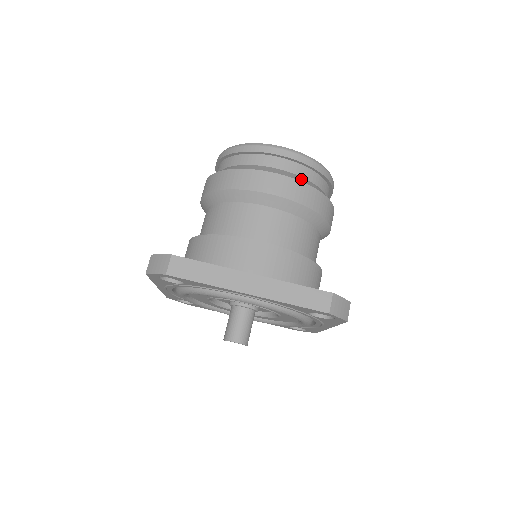
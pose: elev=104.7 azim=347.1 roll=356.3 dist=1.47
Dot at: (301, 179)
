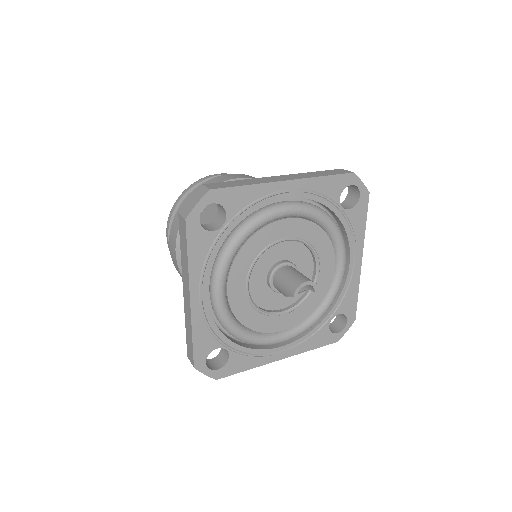
Dot at: occluded
